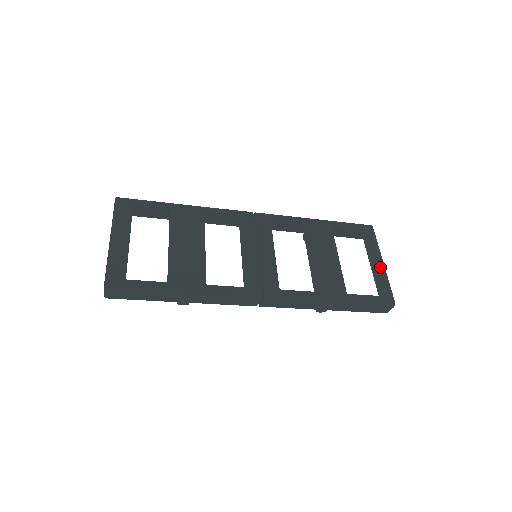
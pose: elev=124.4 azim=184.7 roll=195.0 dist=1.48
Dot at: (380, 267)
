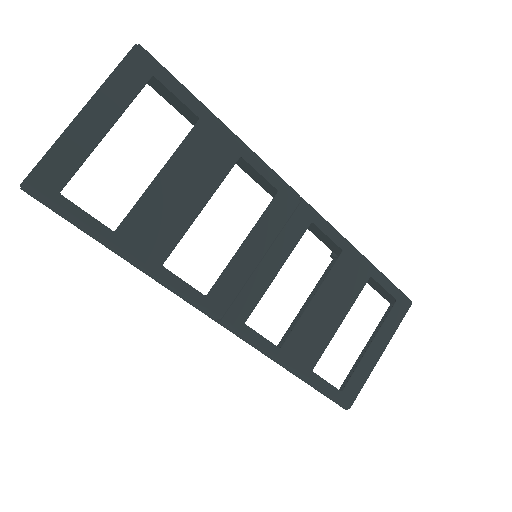
Dot at: (373, 359)
